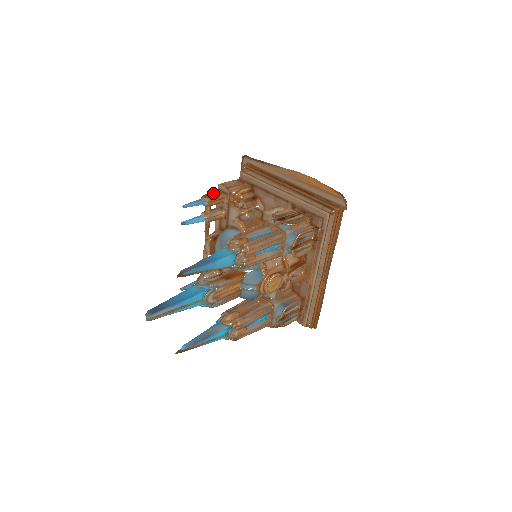
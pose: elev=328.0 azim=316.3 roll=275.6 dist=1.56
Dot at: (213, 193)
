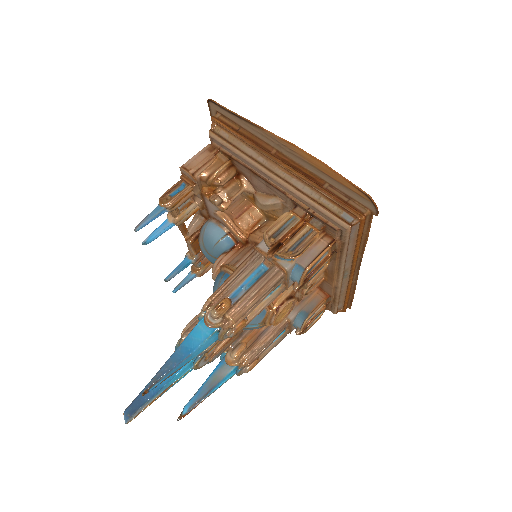
Dot at: (175, 187)
